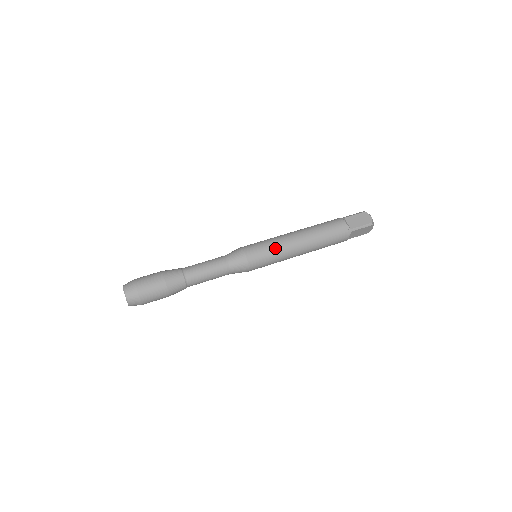
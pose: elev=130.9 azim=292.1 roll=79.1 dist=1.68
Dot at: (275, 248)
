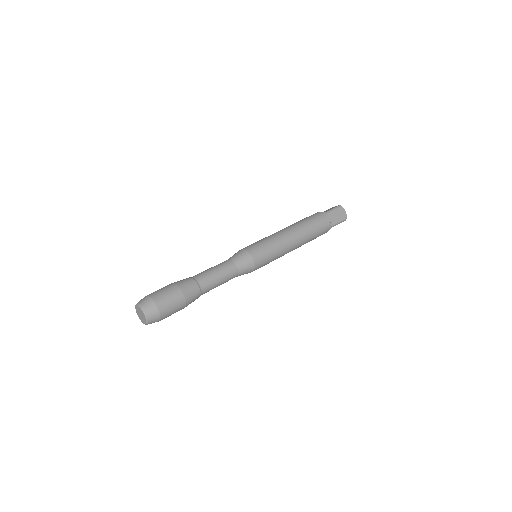
Dot at: (277, 251)
